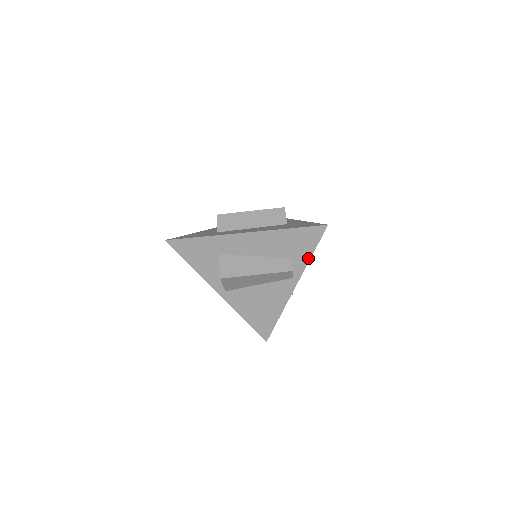
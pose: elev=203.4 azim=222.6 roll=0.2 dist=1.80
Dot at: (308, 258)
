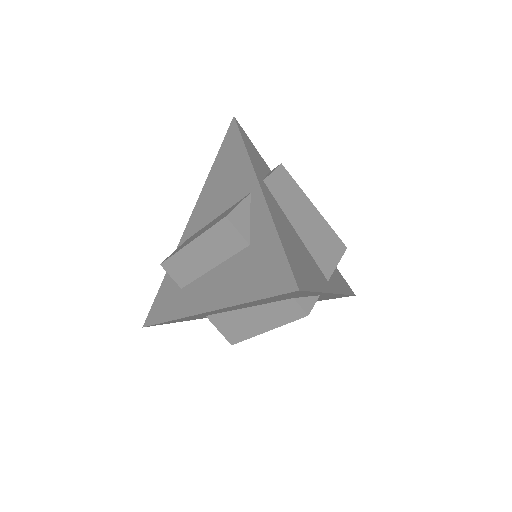
Dot at: (316, 293)
